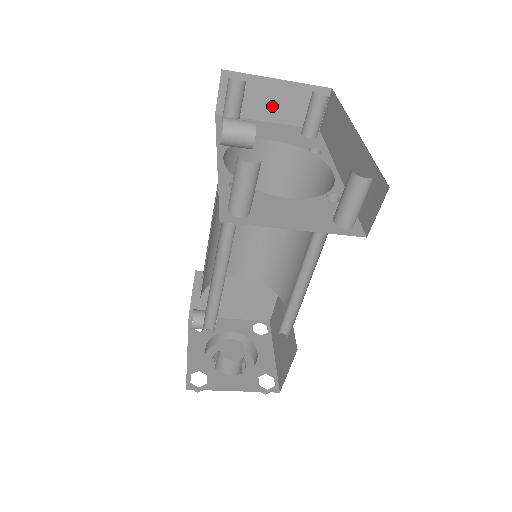
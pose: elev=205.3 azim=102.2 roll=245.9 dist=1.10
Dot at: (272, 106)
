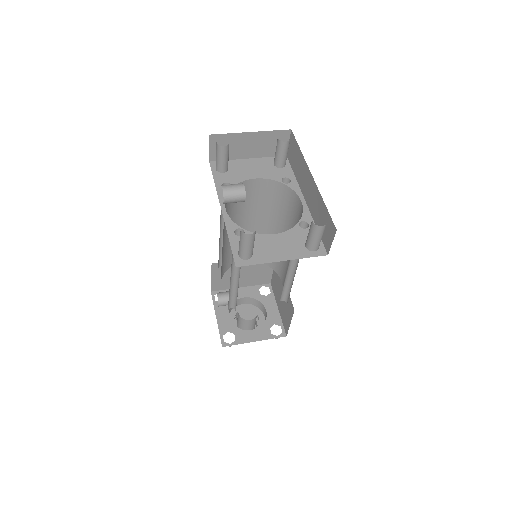
Dot at: (249, 149)
